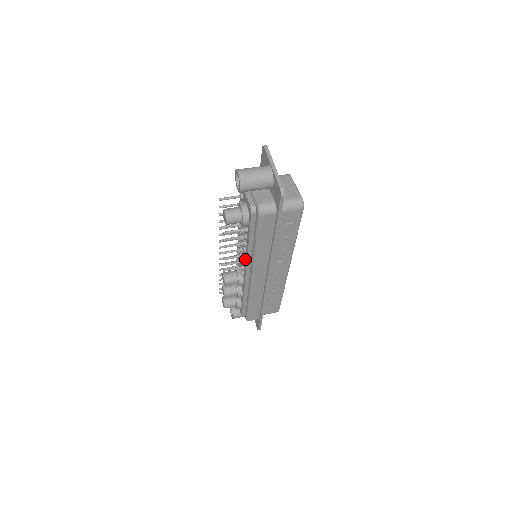
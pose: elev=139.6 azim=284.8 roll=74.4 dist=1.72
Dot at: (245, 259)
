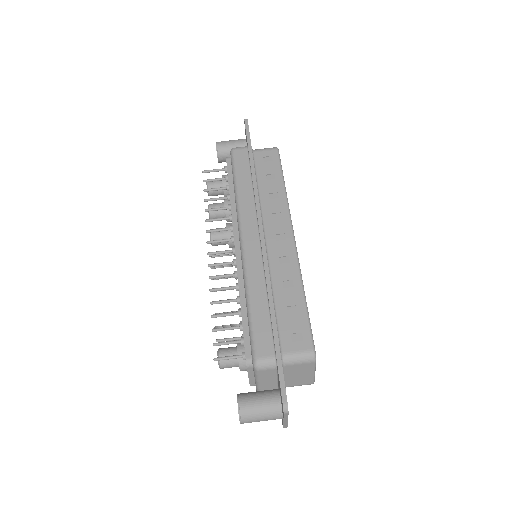
Dot at: occluded
